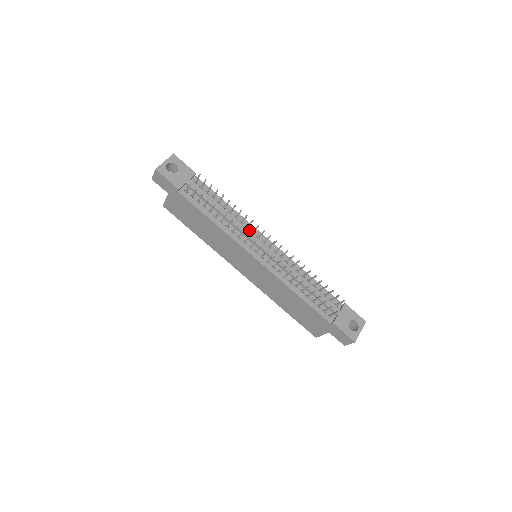
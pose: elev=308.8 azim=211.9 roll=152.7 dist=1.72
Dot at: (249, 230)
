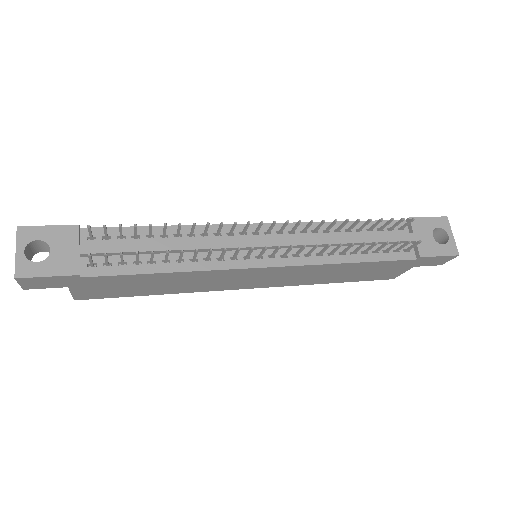
Dot at: (223, 236)
